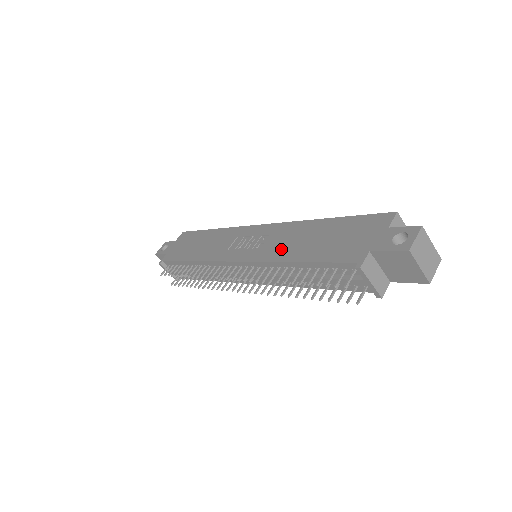
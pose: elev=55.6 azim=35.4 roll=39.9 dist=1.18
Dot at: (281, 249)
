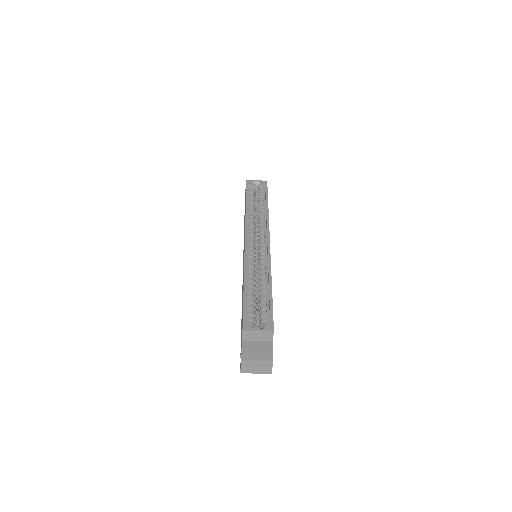
Dot at: occluded
